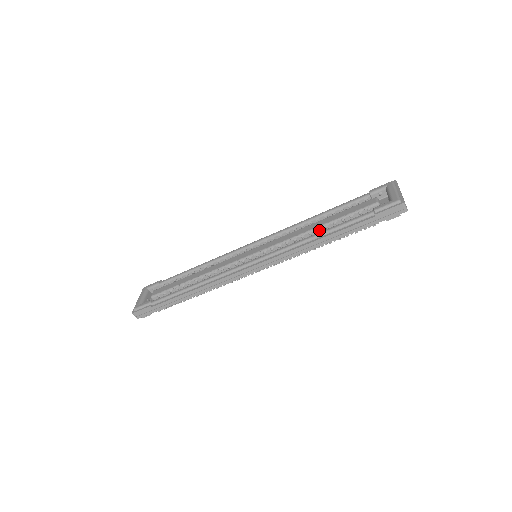
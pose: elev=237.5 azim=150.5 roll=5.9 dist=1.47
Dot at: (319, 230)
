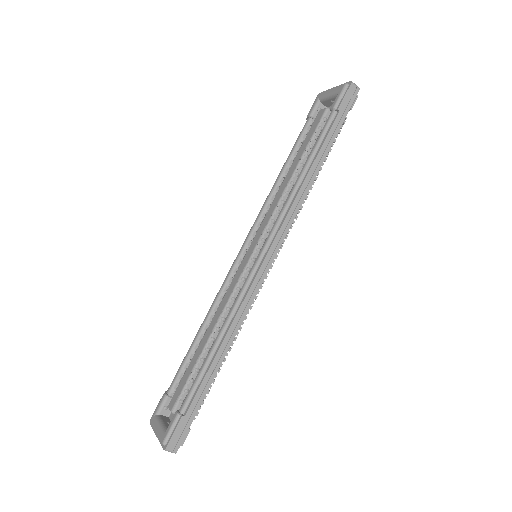
Dot at: (298, 173)
